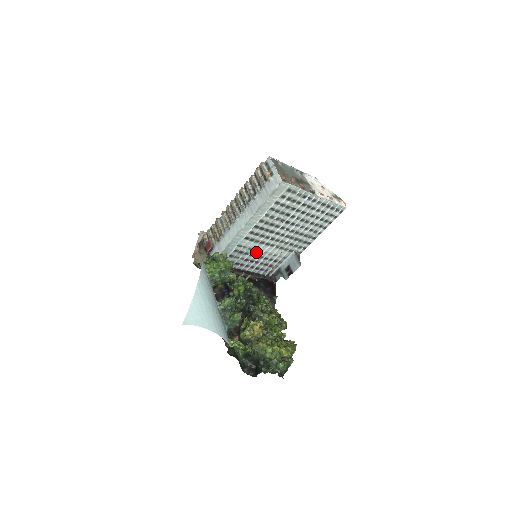
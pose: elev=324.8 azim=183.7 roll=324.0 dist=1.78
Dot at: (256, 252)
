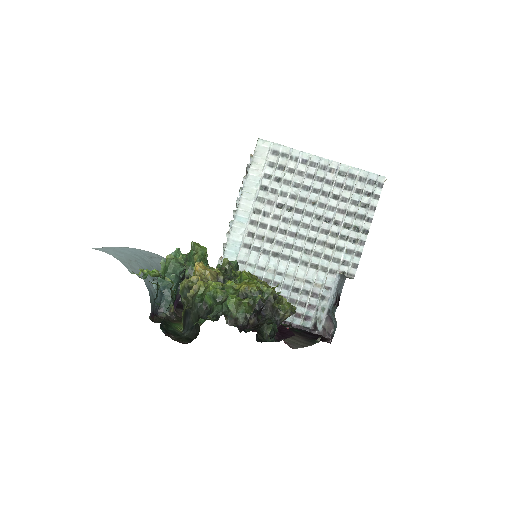
Dot at: (273, 275)
